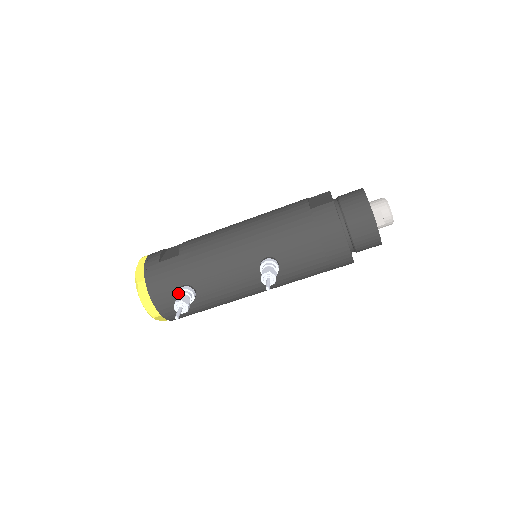
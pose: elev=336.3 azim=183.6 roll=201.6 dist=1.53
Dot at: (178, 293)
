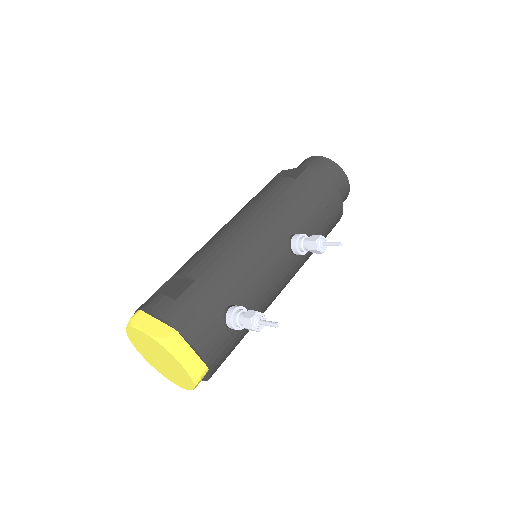
Dot at: (231, 317)
